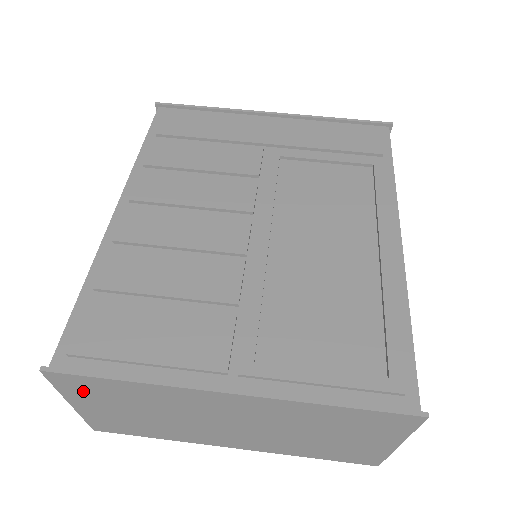
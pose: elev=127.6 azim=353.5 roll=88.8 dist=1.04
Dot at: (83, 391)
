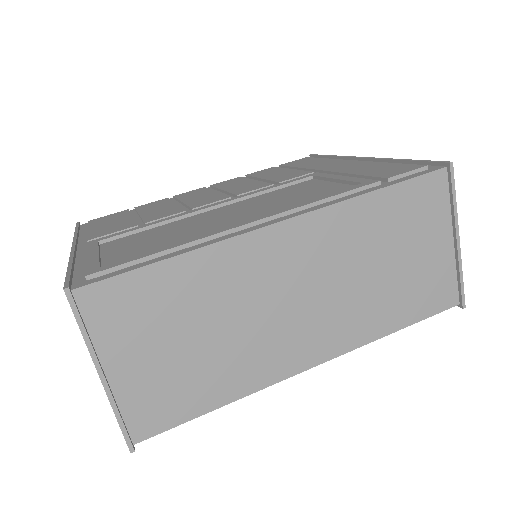
Dot at: occluded
